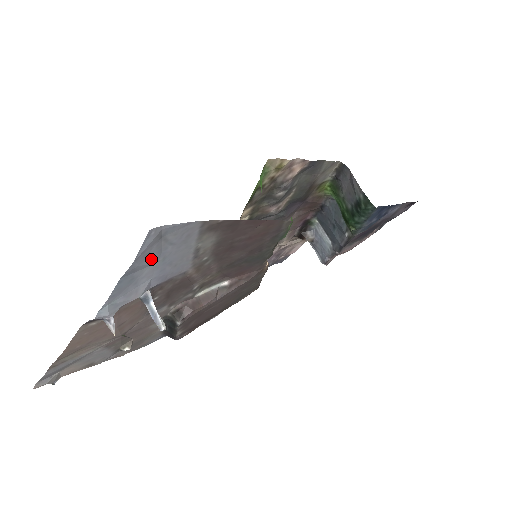
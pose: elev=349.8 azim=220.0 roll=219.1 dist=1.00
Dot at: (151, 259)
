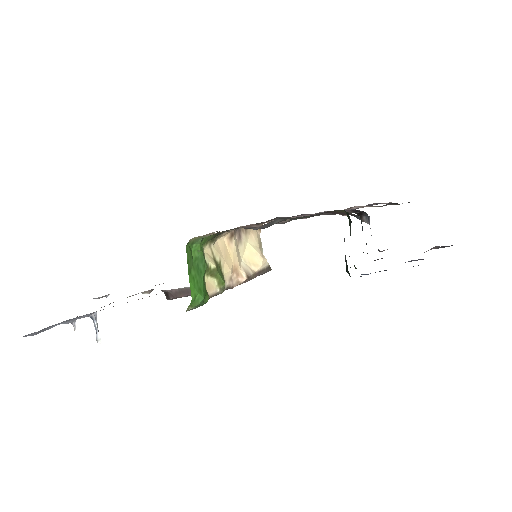
Dot at: (62, 322)
